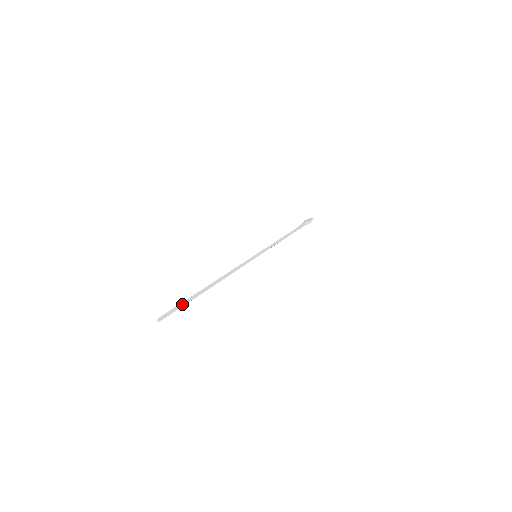
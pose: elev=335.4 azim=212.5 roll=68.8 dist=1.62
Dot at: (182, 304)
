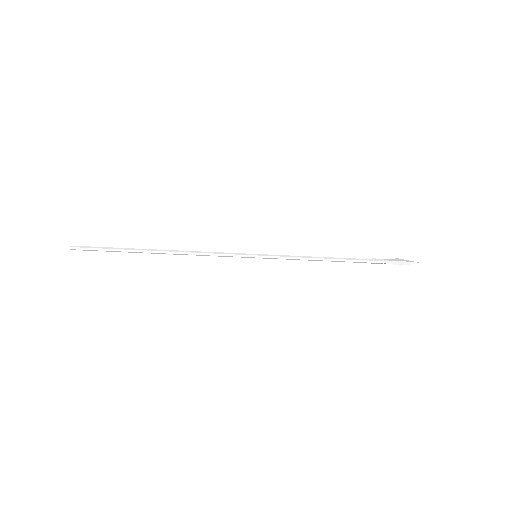
Dot at: (107, 248)
